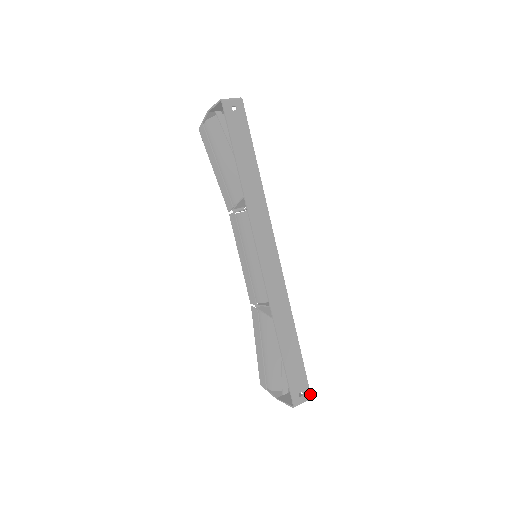
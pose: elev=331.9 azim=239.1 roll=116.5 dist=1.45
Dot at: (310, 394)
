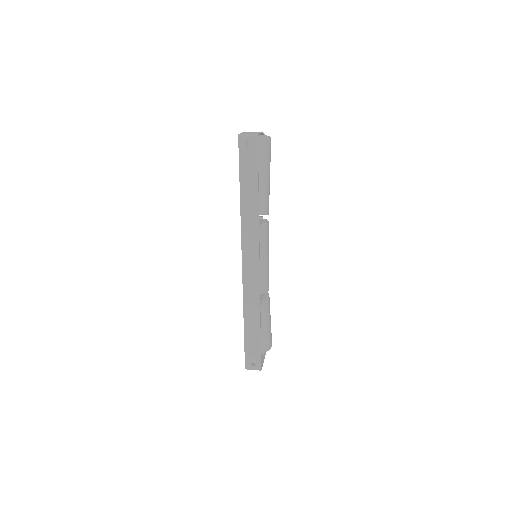
Dot at: (260, 367)
